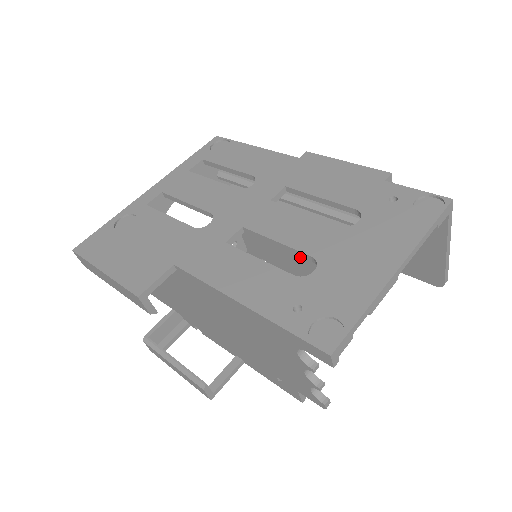
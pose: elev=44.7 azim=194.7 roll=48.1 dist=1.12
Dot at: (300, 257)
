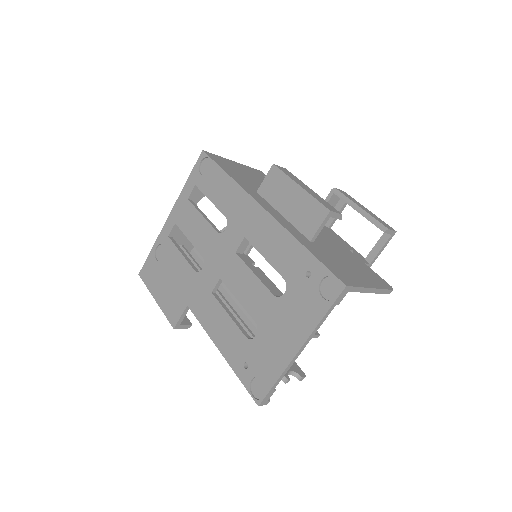
Dot at: occluded
